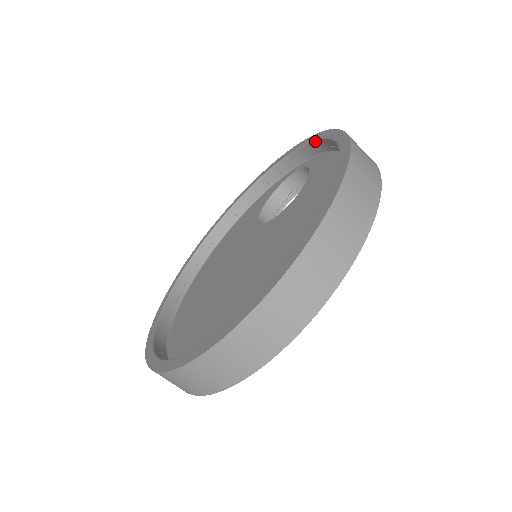
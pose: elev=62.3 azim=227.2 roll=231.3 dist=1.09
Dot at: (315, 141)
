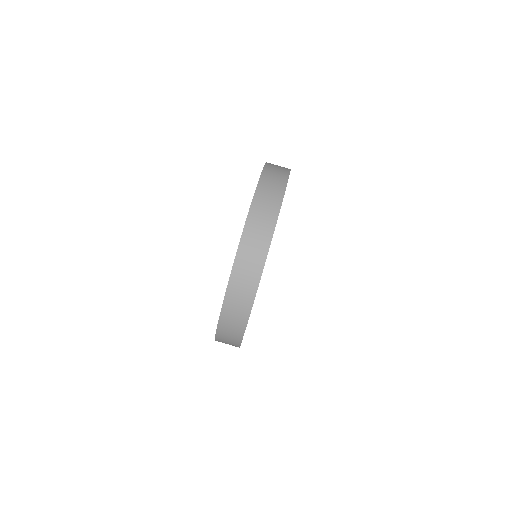
Dot at: occluded
